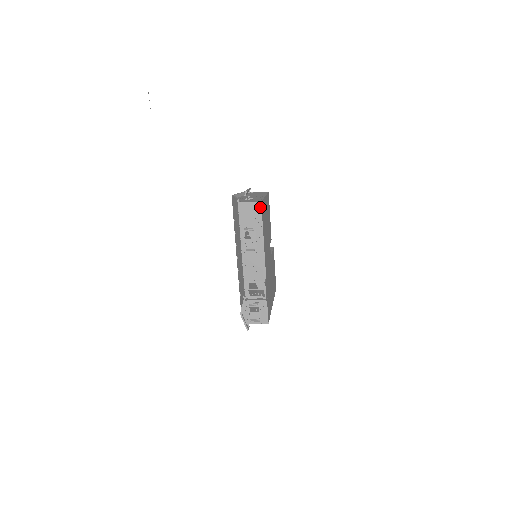
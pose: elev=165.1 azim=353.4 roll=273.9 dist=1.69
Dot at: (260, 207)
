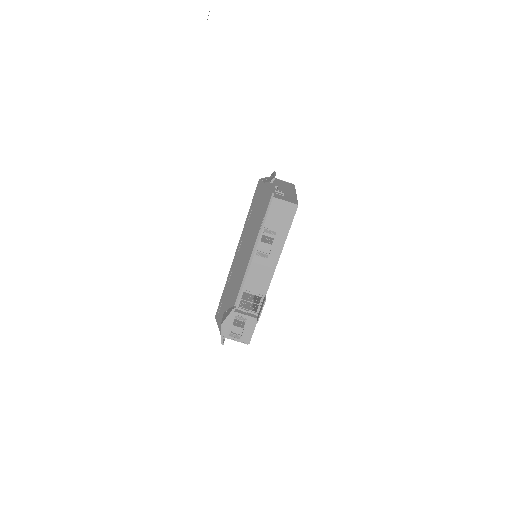
Dot at: (294, 211)
